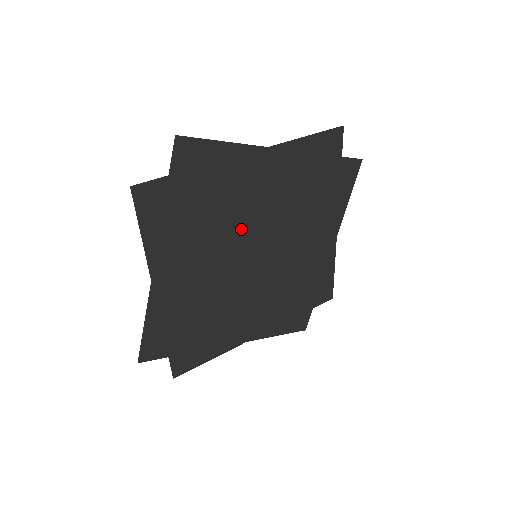
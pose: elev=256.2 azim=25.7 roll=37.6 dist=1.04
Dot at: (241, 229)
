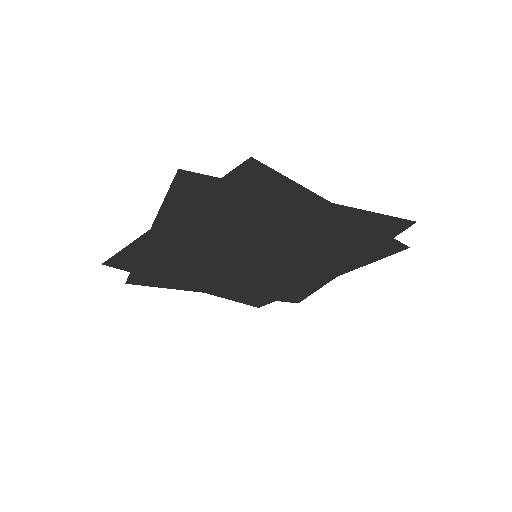
Dot at: (216, 257)
